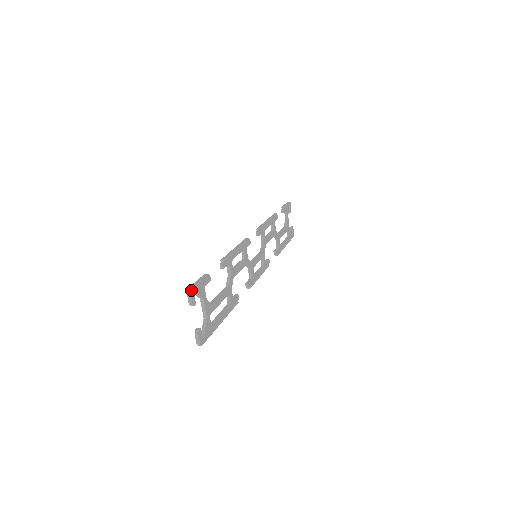
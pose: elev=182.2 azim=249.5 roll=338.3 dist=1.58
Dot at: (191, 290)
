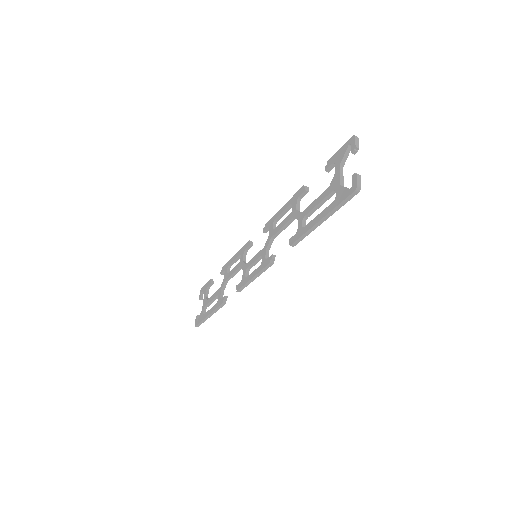
Dot at: (356, 138)
